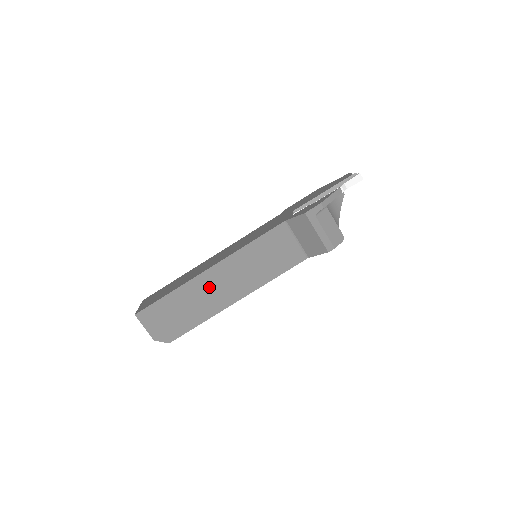
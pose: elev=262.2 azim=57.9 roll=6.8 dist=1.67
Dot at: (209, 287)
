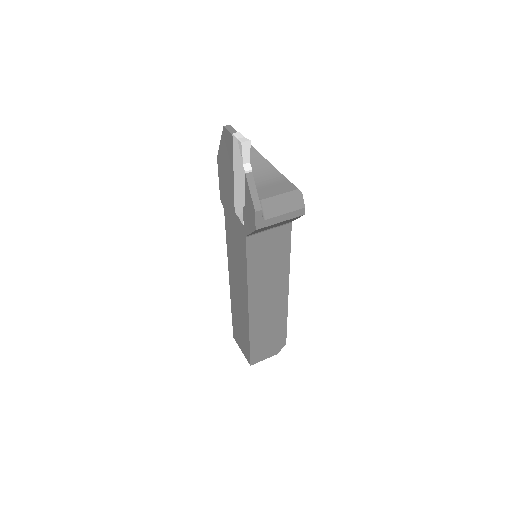
Dot at: (263, 311)
